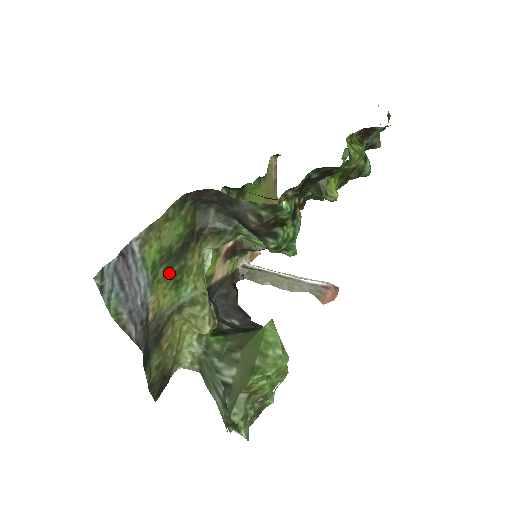
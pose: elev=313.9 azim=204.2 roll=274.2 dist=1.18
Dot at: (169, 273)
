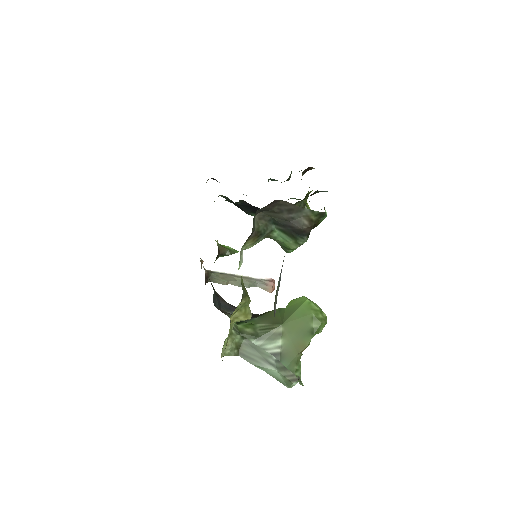
Dot at: occluded
